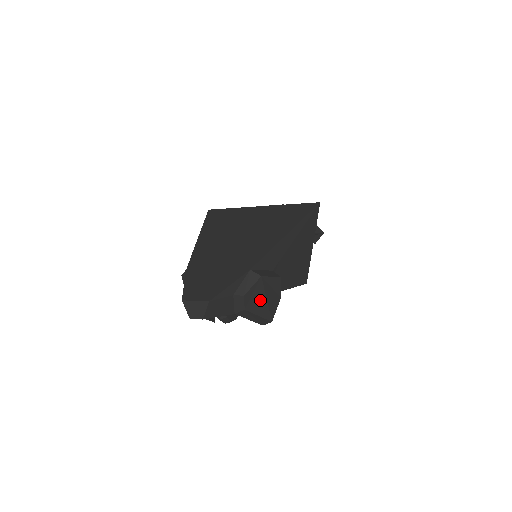
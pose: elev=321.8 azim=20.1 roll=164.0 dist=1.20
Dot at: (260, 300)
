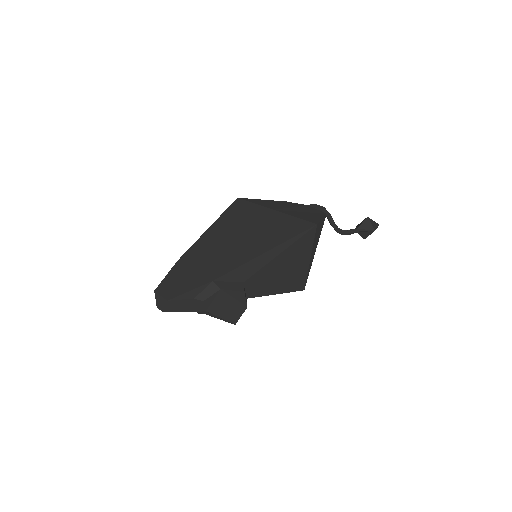
Dot at: (221, 307)
